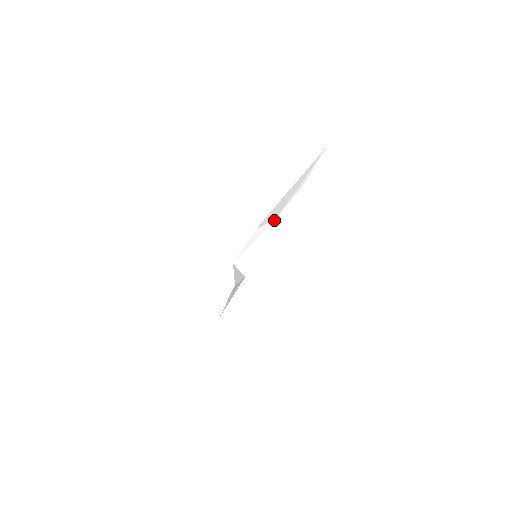
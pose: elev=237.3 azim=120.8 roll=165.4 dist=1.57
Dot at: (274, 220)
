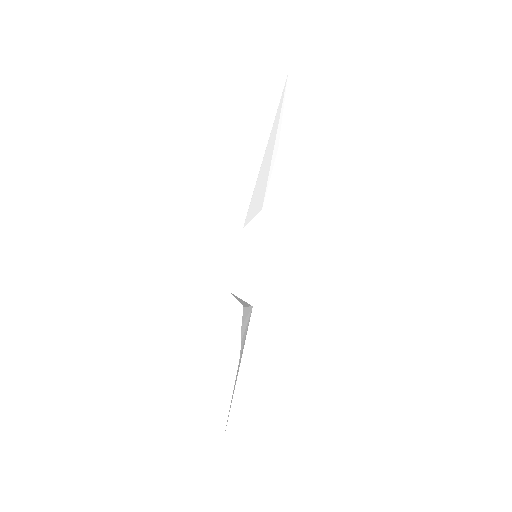
Dot at: (260, 212)
